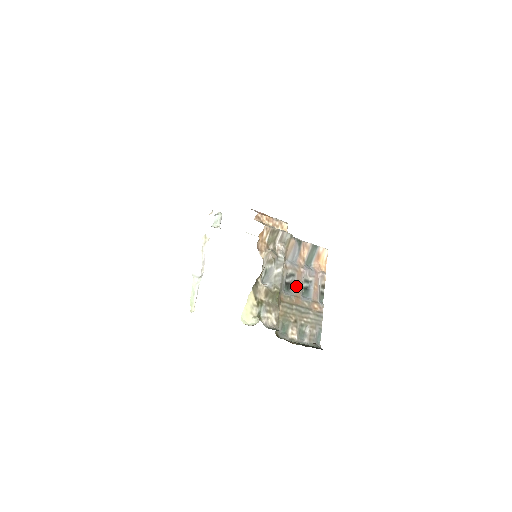
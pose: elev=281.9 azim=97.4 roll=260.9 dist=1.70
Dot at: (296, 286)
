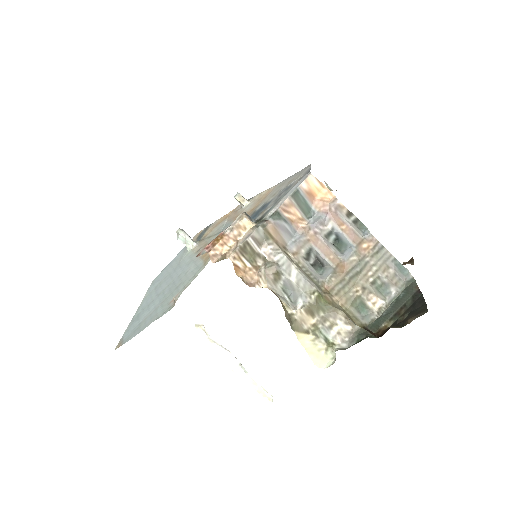
Dot at: (325, 256)
